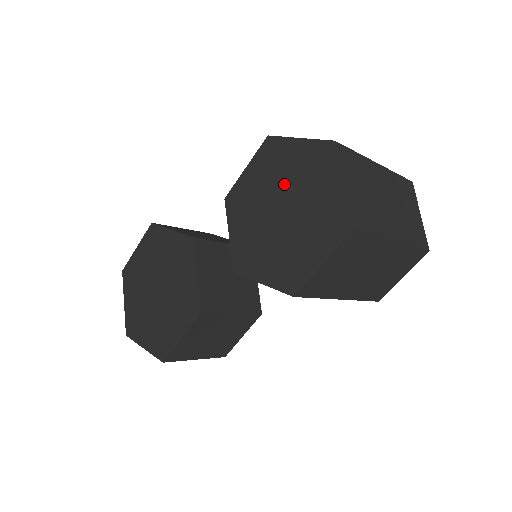
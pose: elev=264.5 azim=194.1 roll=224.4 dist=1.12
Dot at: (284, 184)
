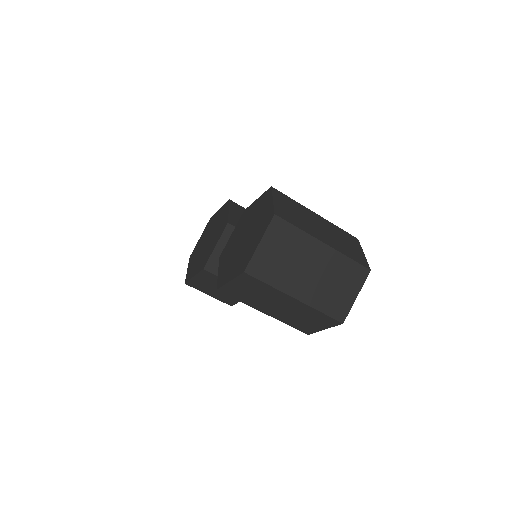
Dot at: (254, 222)
